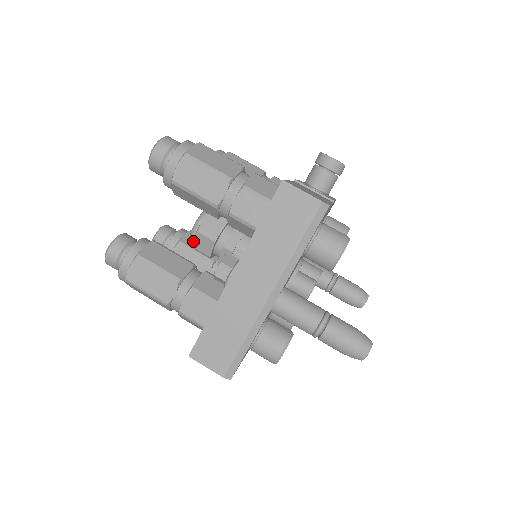
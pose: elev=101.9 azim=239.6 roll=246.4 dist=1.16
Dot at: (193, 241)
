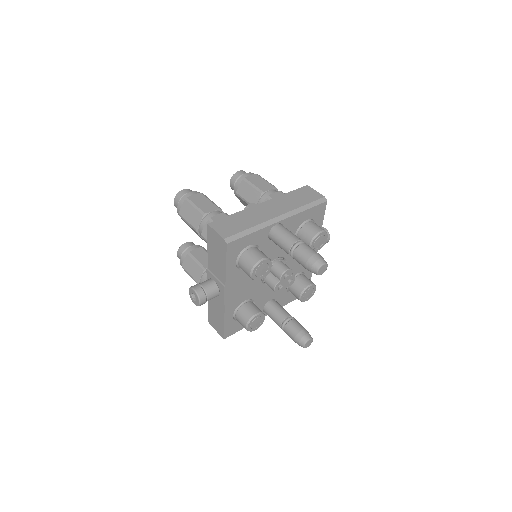
Dot at: occluded
